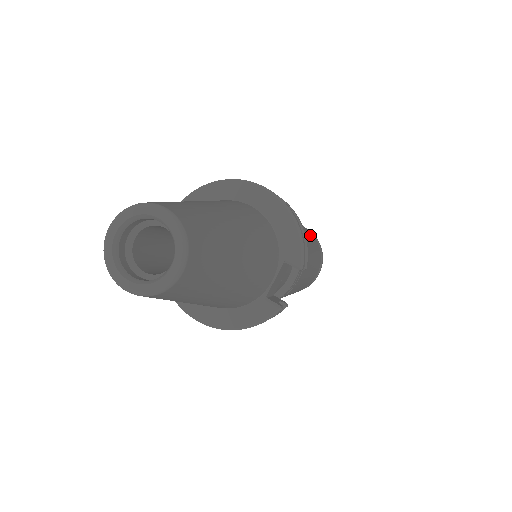
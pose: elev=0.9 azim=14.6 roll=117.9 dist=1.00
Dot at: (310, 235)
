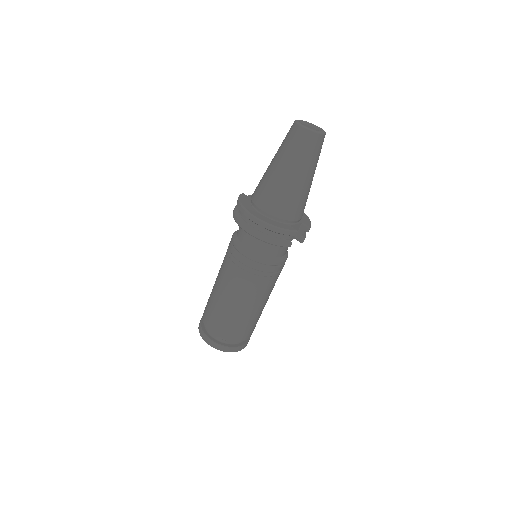
Dot at: occluded
